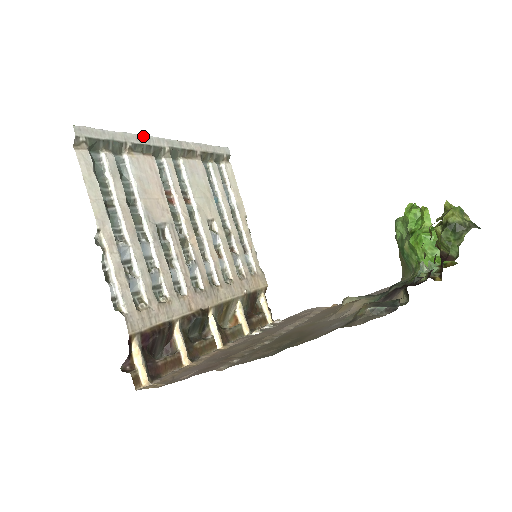
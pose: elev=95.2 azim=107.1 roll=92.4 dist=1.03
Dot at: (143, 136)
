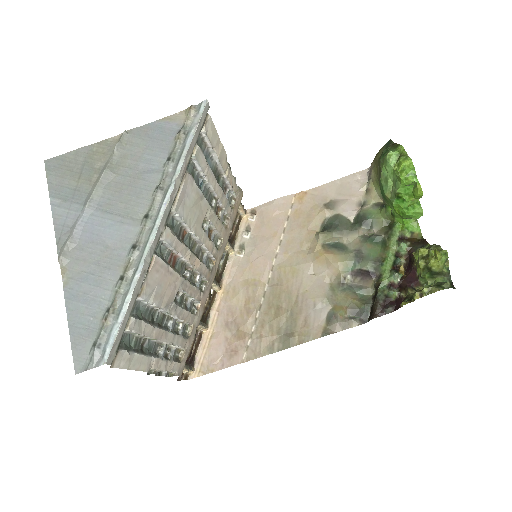
Dot at: (145, 261)
